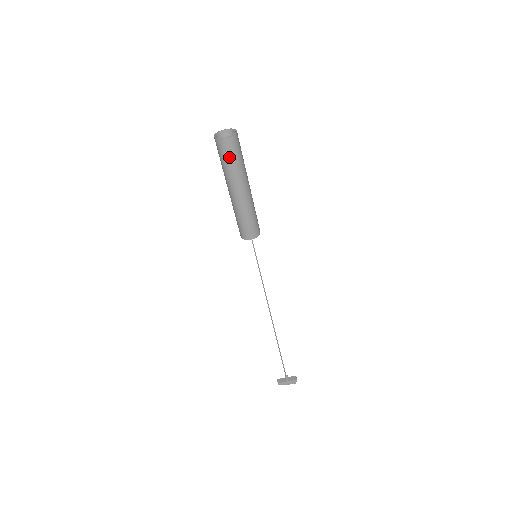
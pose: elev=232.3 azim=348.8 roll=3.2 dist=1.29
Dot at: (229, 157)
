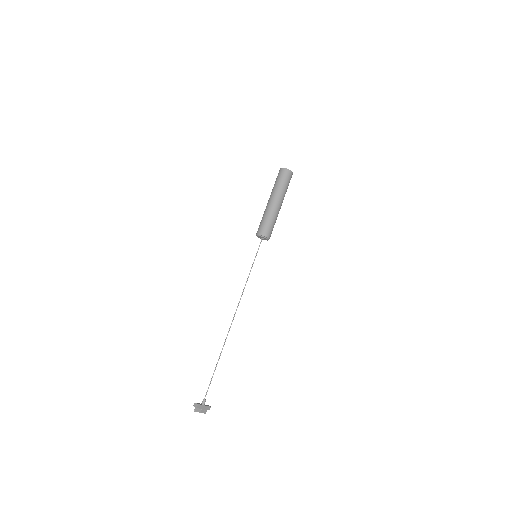
Dot at: (288, 181)
